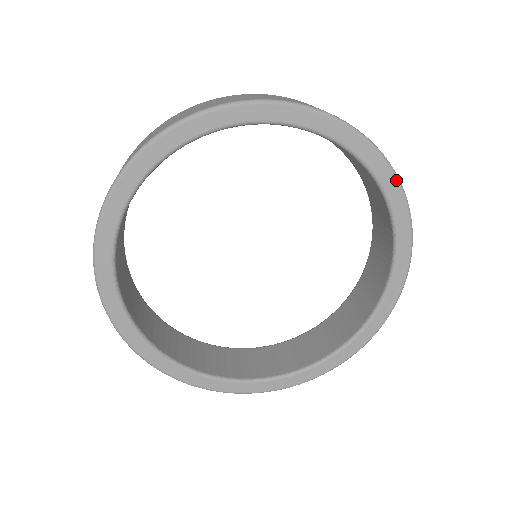
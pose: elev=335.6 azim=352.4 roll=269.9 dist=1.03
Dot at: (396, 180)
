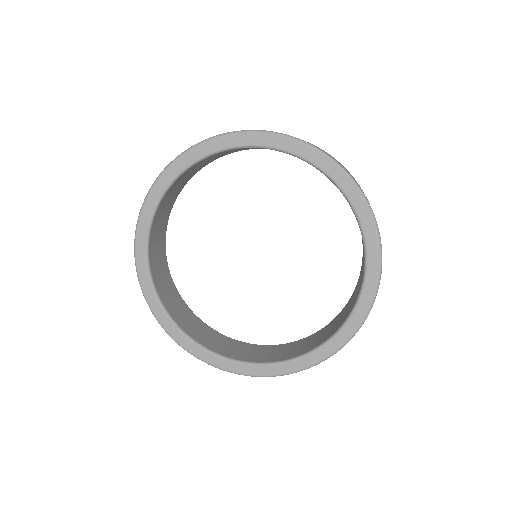
Dot at: (376, 287)
